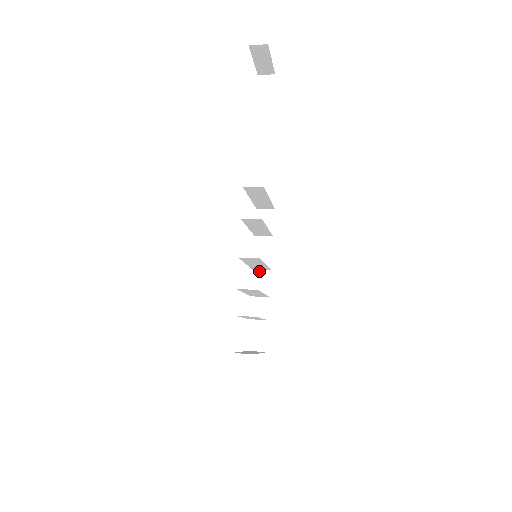
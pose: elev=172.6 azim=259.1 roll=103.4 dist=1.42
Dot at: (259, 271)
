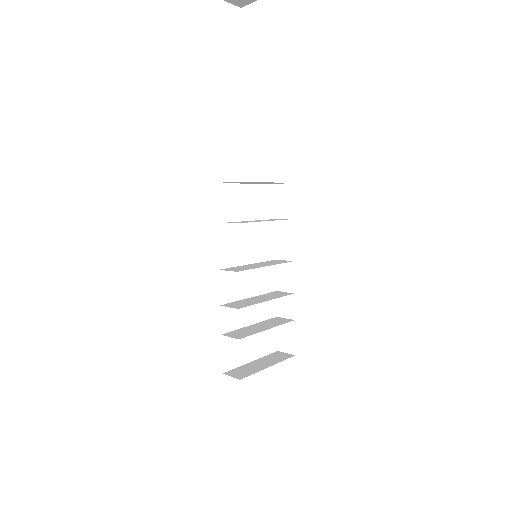
Dot at: occluded
